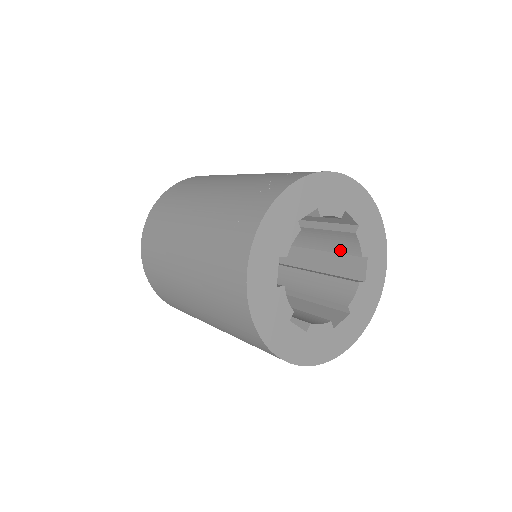
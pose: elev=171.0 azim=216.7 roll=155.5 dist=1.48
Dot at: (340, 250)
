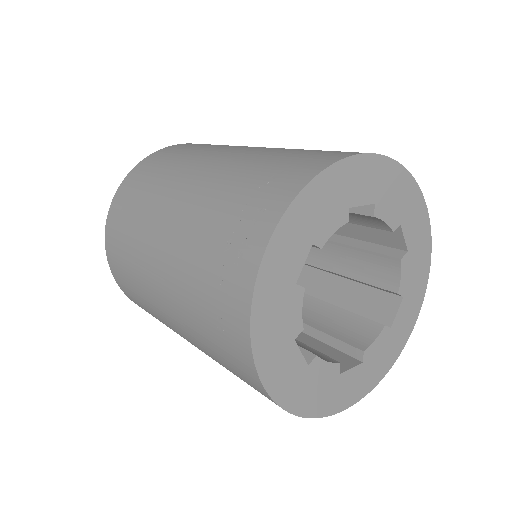
Dot at: (358, 222)
